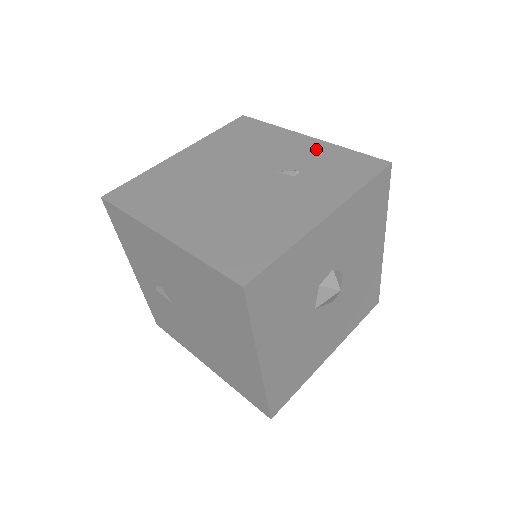
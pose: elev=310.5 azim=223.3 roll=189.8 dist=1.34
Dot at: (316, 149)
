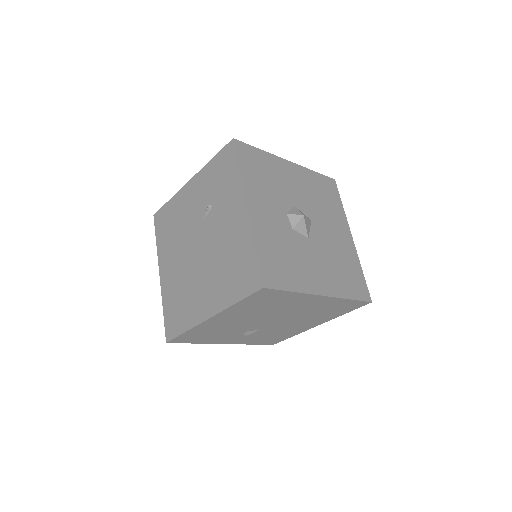
Dot at: (200, 182)
